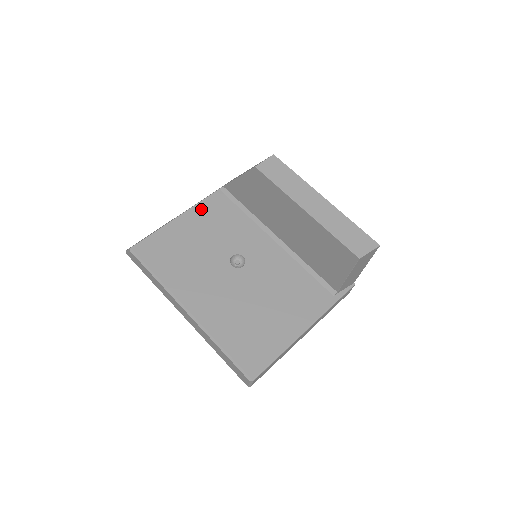
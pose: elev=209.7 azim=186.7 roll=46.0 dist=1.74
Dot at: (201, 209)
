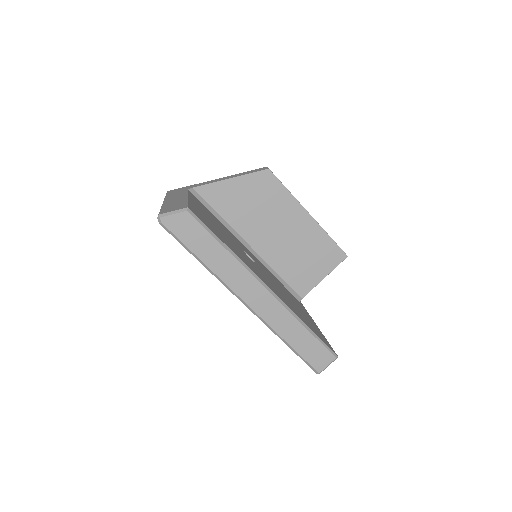
Dot at: occluded
